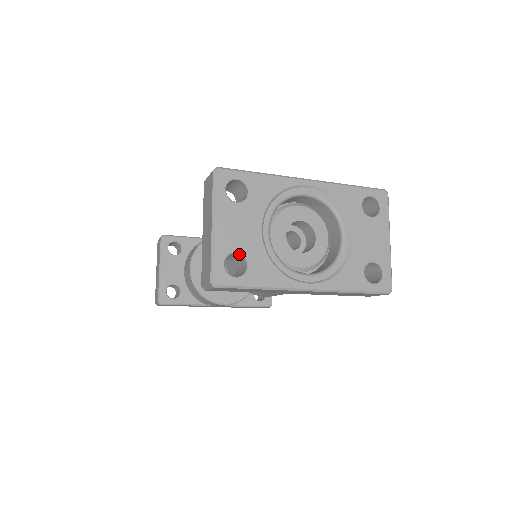
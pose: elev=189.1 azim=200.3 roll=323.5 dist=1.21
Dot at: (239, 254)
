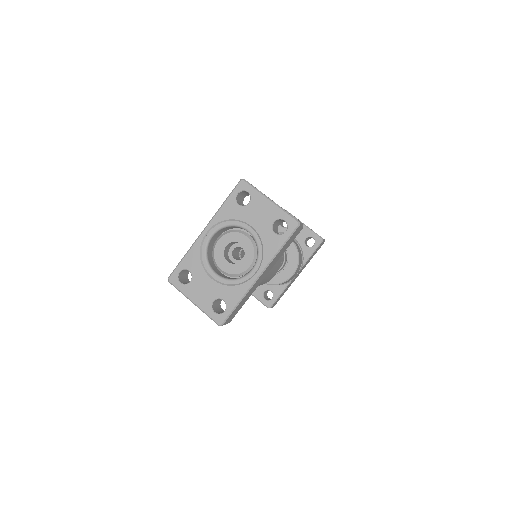
Dot at: (216, 300)
